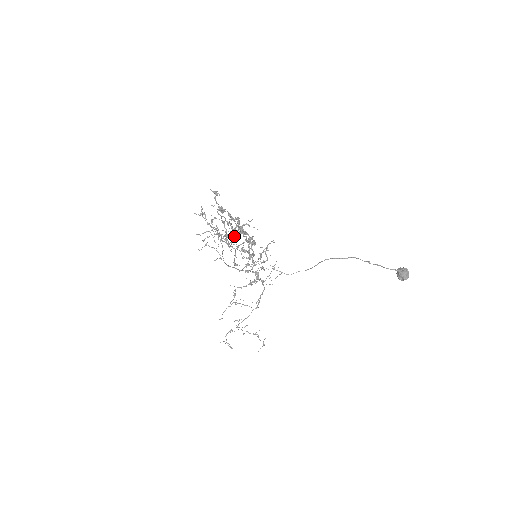
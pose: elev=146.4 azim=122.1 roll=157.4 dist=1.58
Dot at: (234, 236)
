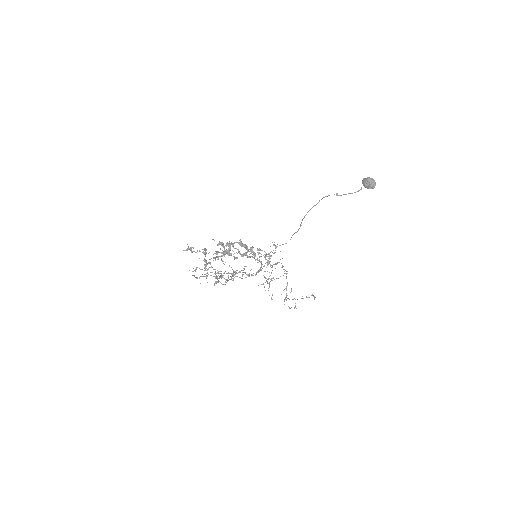
Dot at: occluded
